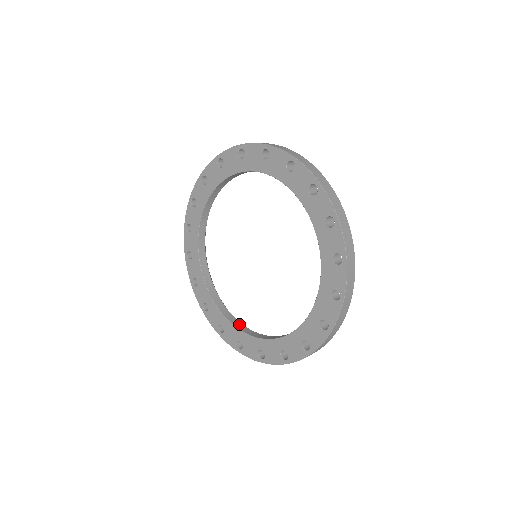
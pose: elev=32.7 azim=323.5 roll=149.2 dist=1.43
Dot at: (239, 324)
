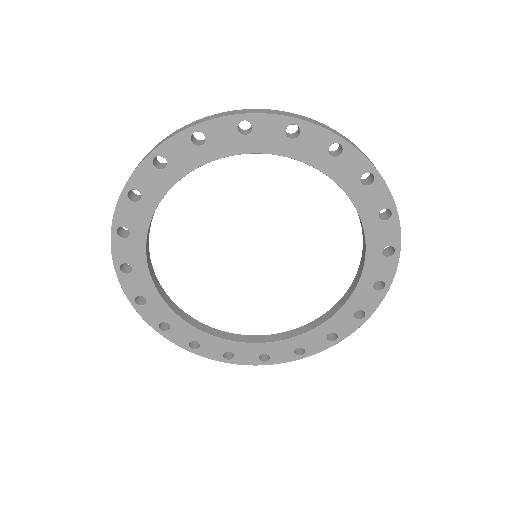
Dot at: (221, 333)
